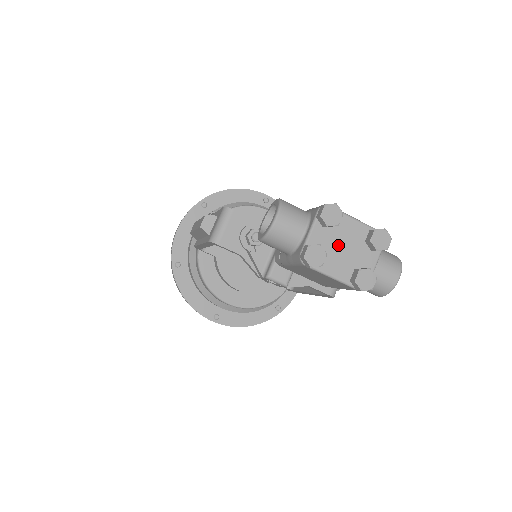
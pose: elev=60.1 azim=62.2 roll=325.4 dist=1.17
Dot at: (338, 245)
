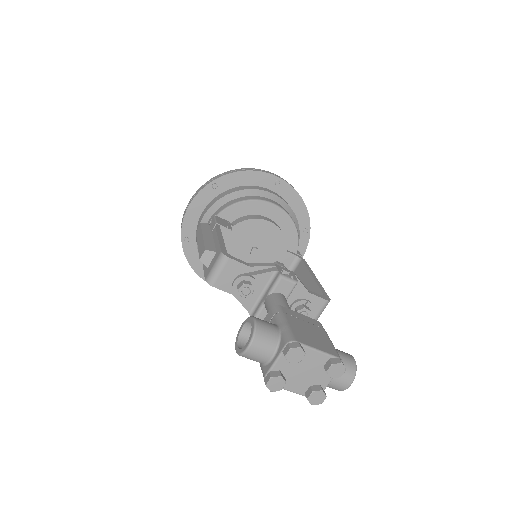
Dot at: (299, 370)
